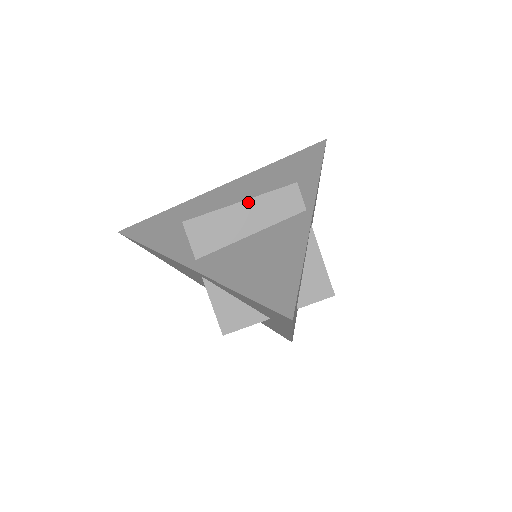
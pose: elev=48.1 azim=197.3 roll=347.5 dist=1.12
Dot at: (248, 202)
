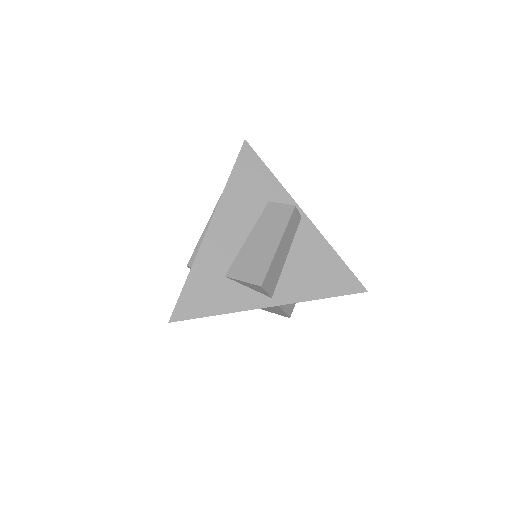
Dot at: (282, 241)
